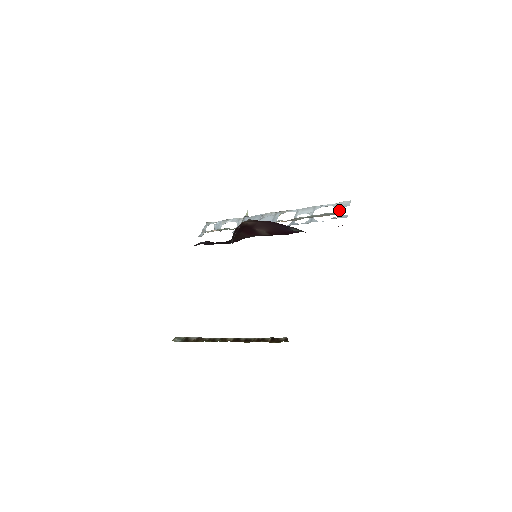
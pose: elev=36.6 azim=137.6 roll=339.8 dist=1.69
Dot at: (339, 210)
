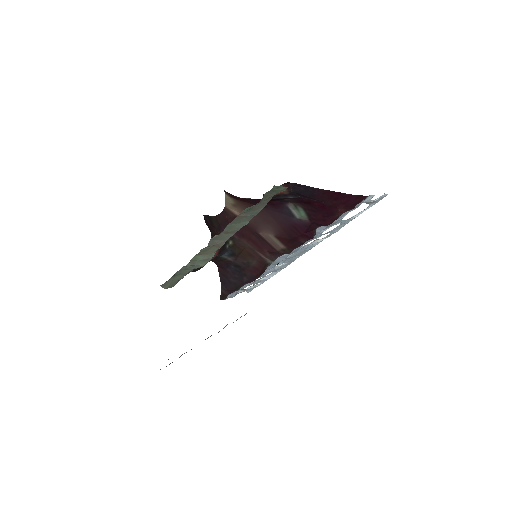
Dot at: occluded
